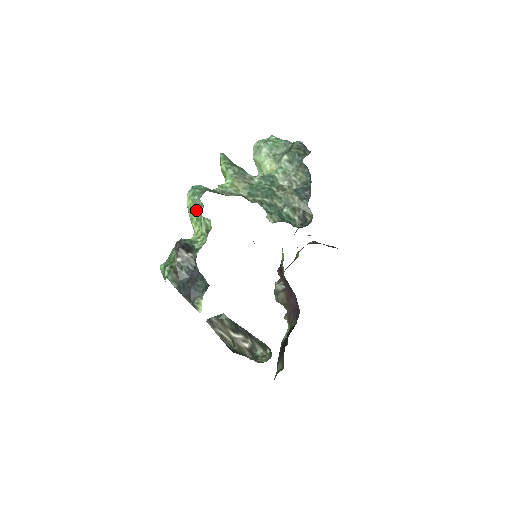
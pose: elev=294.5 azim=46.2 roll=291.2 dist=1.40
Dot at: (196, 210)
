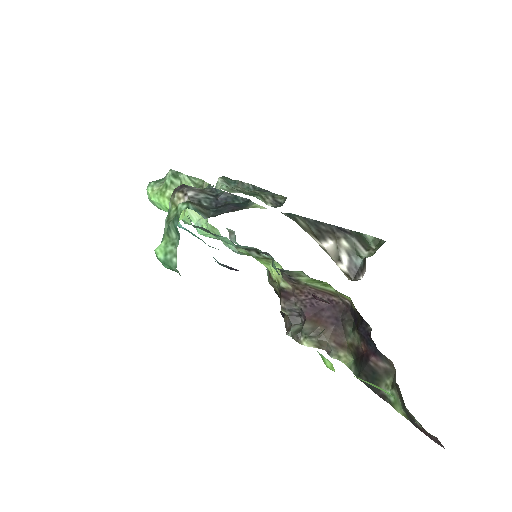
Dot at: (172, 182)
